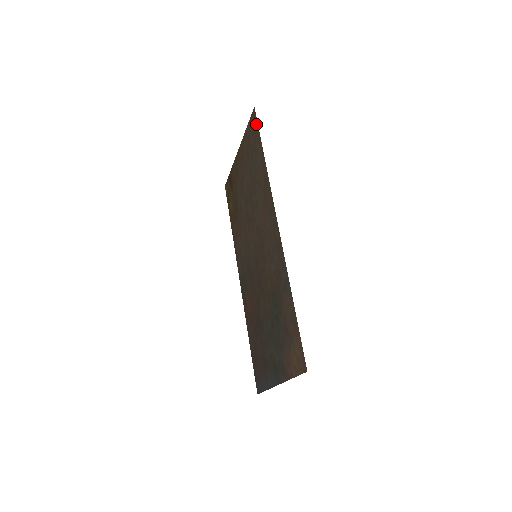
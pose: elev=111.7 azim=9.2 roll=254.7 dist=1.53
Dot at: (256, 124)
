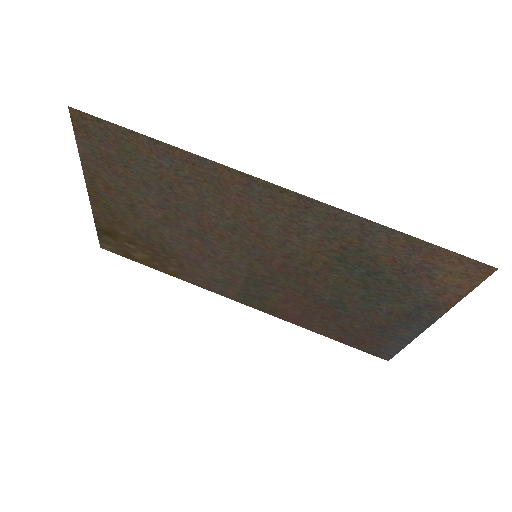
Dot at: (98, 123)
